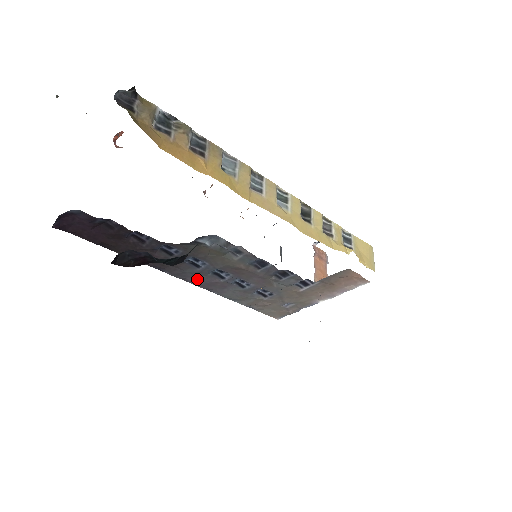
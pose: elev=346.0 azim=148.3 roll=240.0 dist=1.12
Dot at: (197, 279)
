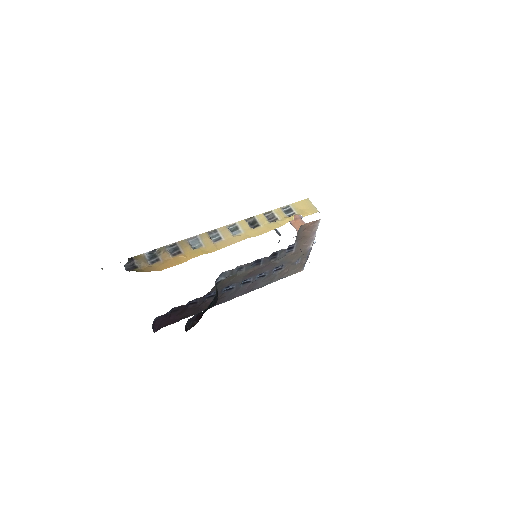
Dot at: (239, 293)
